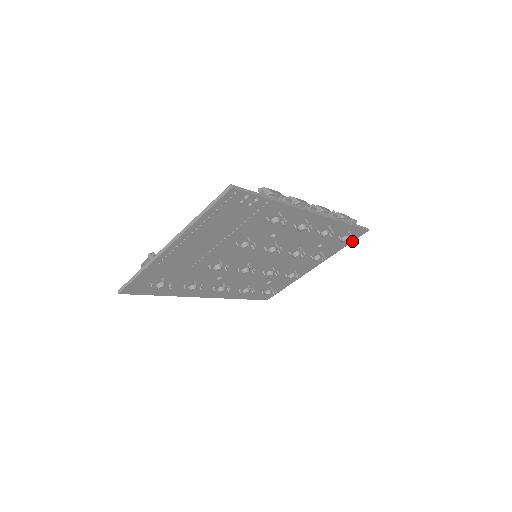
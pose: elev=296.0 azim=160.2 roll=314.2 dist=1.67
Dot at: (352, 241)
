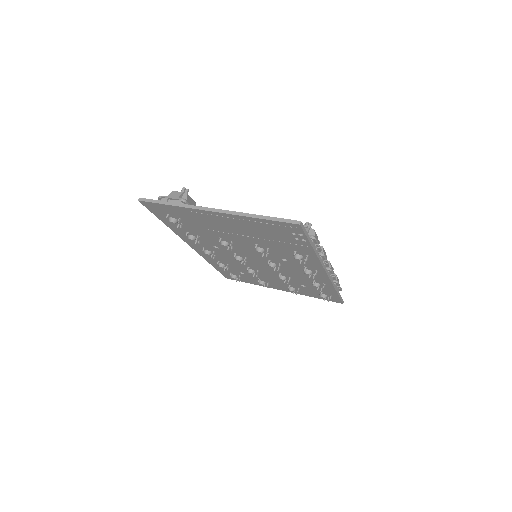
Dot at: (325, 299)
